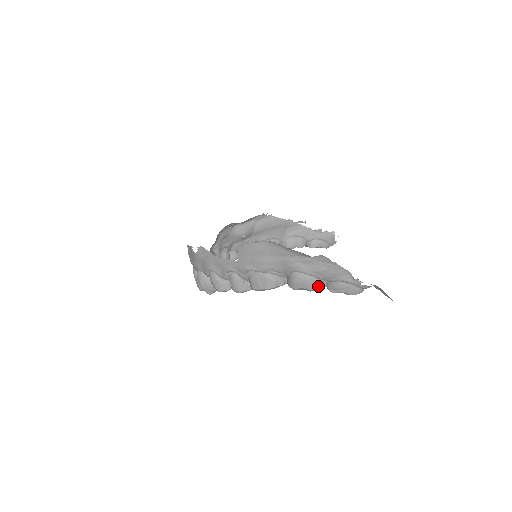
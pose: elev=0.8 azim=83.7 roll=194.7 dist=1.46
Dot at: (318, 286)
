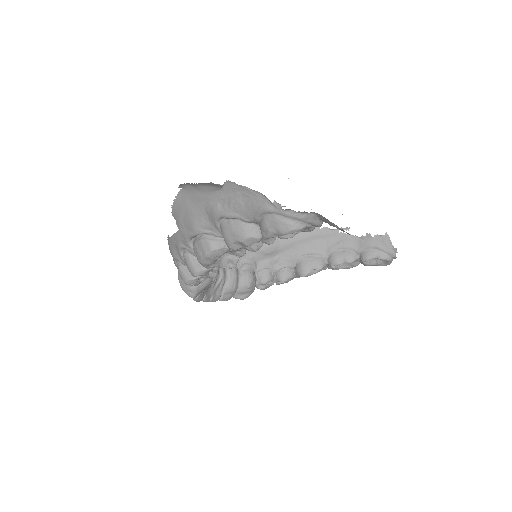
Dot at: (249, 233)
